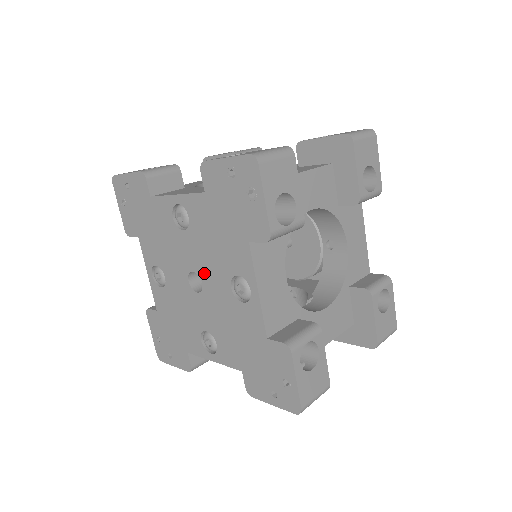
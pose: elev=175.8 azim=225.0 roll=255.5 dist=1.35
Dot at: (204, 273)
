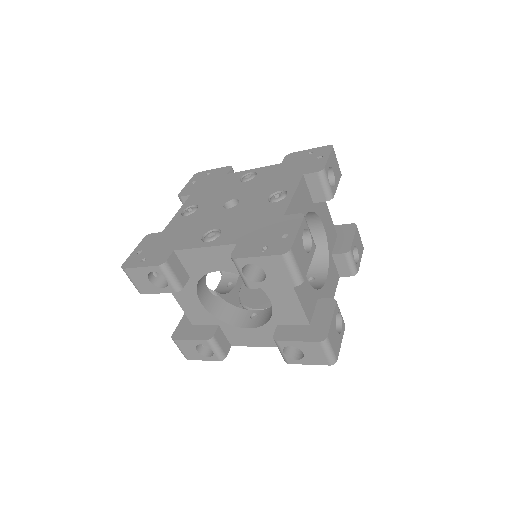
Dot at: (246, 197)
